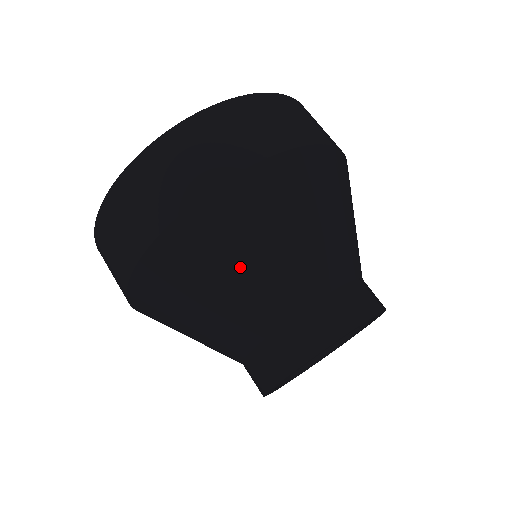
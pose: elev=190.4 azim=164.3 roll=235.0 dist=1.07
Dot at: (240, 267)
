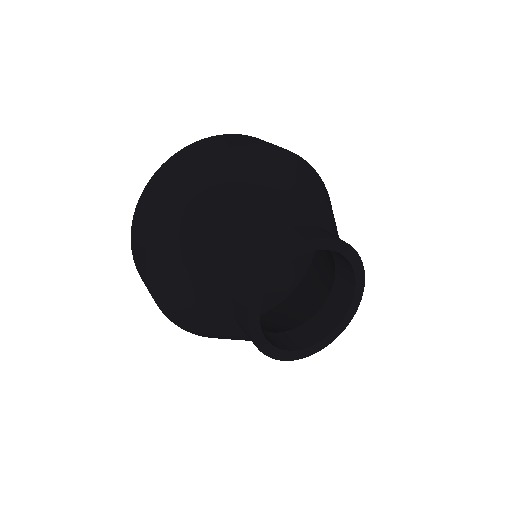
Dot at: (215, 214)
